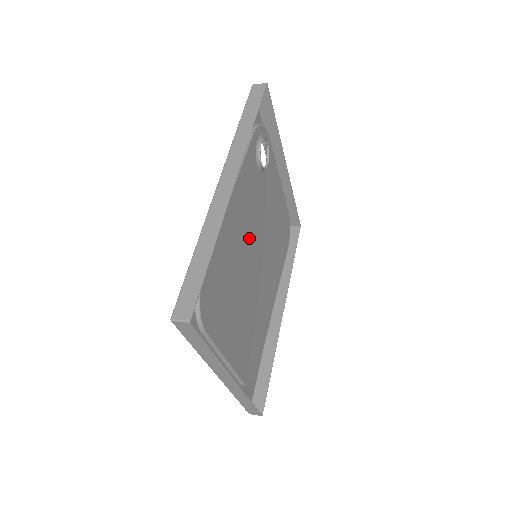
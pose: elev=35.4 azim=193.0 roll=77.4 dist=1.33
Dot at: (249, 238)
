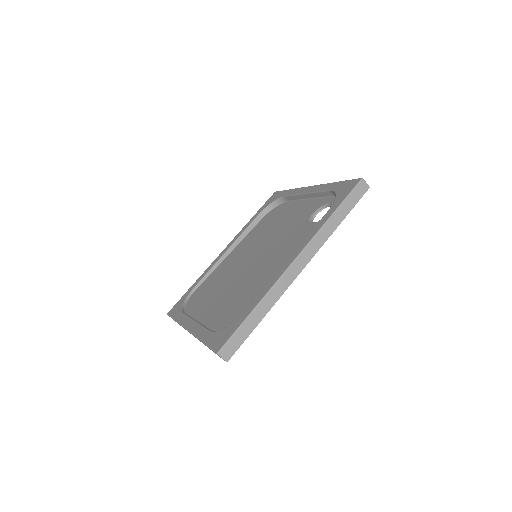
Dot at: (267, 259)
